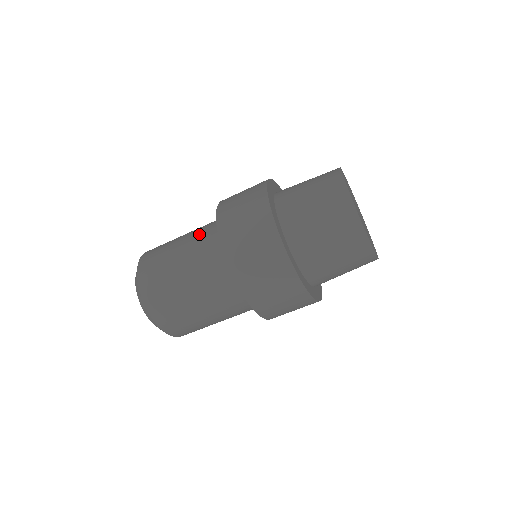
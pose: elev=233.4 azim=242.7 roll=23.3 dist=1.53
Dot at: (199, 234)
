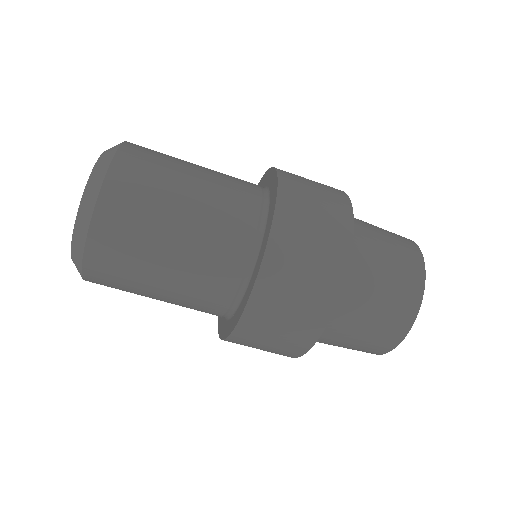
Dot at: (222, 217)
